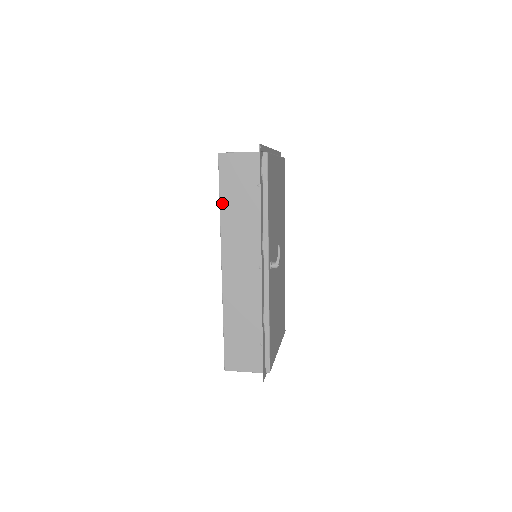
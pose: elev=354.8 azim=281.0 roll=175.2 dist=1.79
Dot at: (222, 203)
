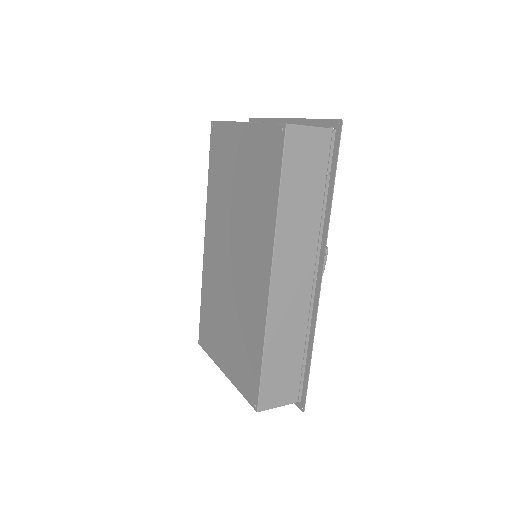
Dot at: (282, 195)
